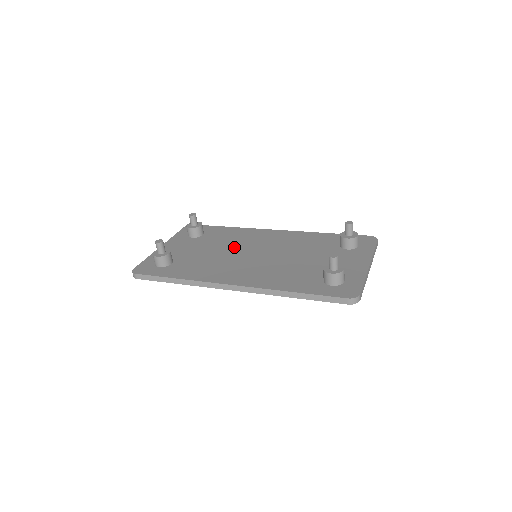
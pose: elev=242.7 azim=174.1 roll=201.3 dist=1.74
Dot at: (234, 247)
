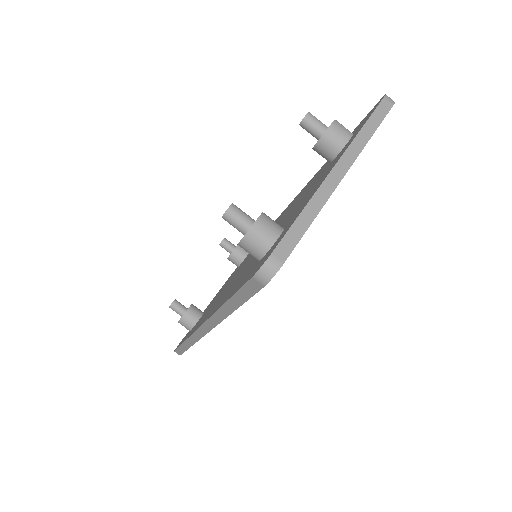
Dot at: (249, 256)
